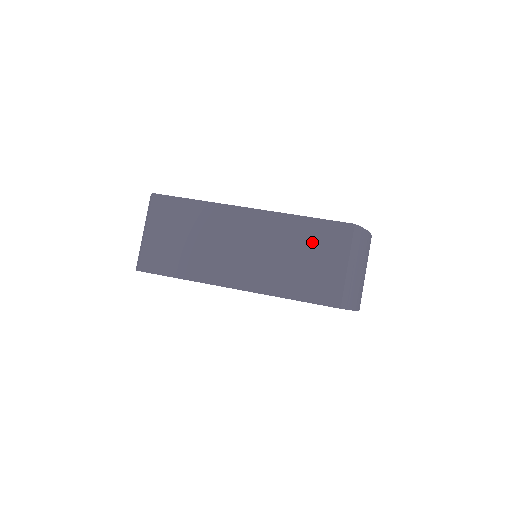
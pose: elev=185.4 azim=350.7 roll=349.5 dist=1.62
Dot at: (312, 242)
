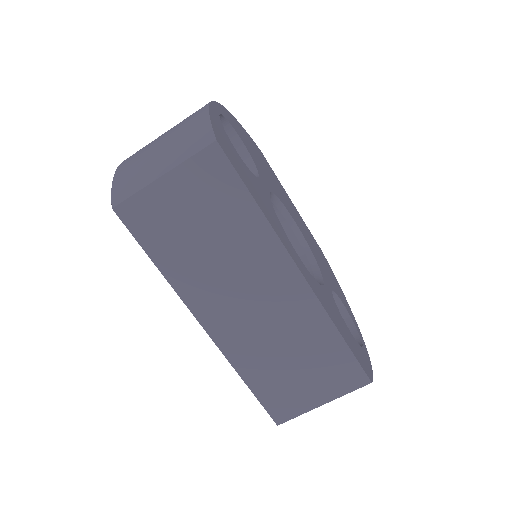
Dot at: (319, 361)
